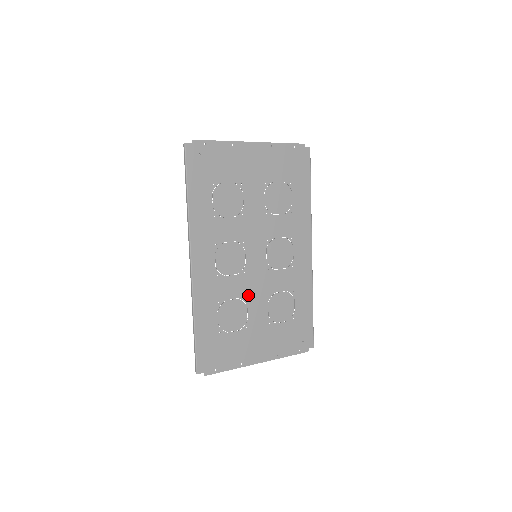
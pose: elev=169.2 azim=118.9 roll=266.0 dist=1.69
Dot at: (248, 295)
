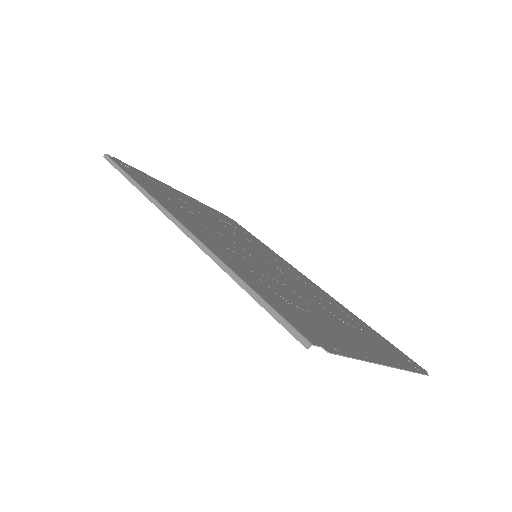
Dot at: (284, 283)
